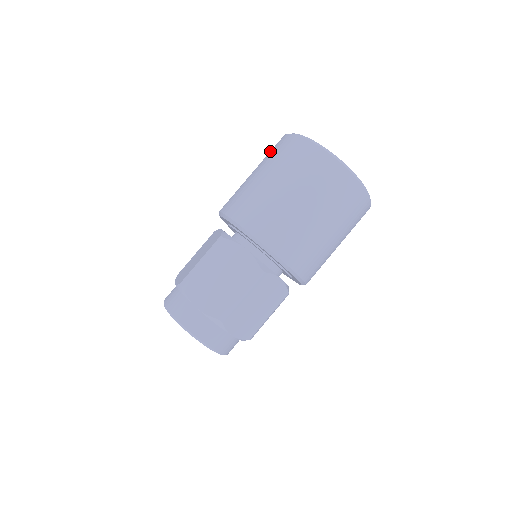
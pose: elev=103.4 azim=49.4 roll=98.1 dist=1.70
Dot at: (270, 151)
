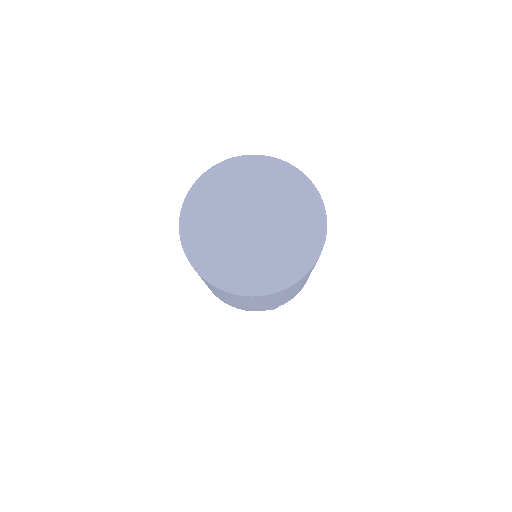
Dot at: occluded
